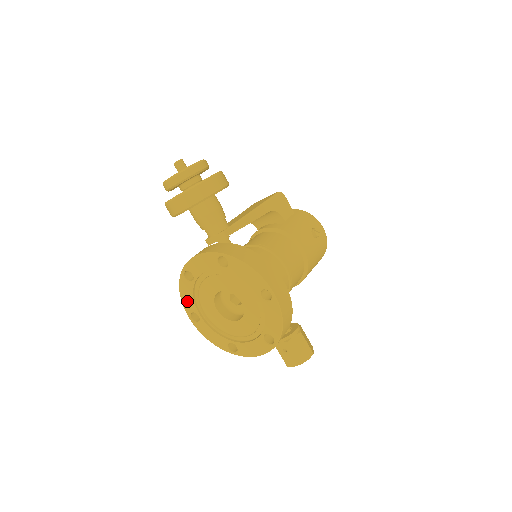
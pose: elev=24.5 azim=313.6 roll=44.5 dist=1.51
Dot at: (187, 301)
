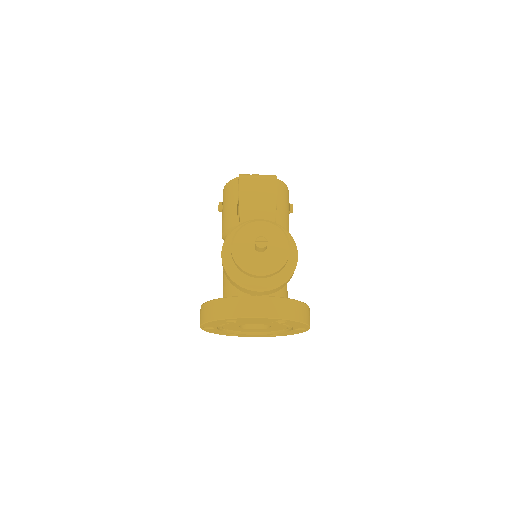
Dot at: (210, 325)
